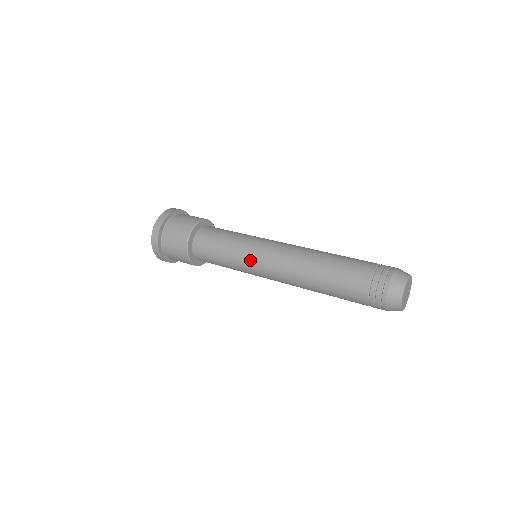
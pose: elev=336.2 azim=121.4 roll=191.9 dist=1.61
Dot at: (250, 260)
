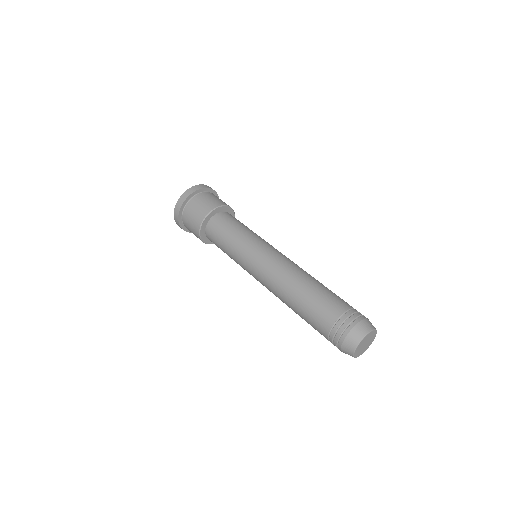
Dot at: occluded
